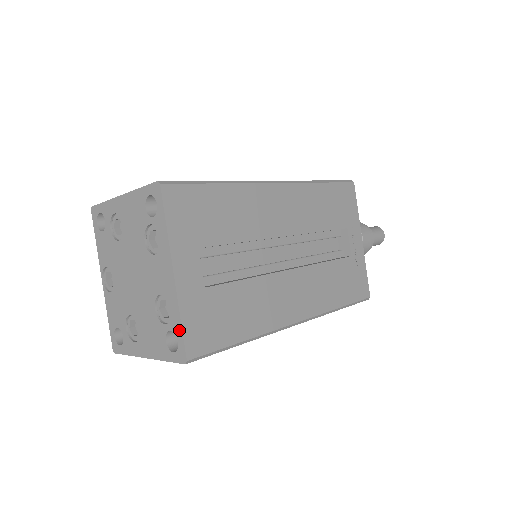
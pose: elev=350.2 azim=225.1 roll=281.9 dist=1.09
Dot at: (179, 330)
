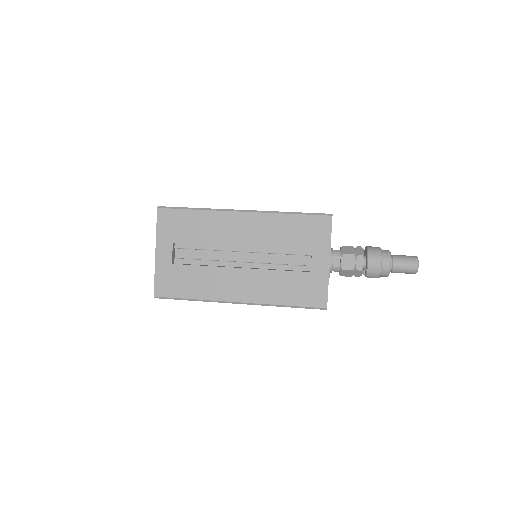
Dot at: (155, 281)
